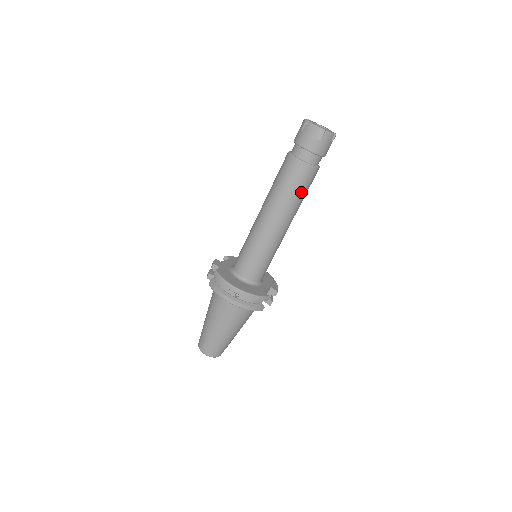
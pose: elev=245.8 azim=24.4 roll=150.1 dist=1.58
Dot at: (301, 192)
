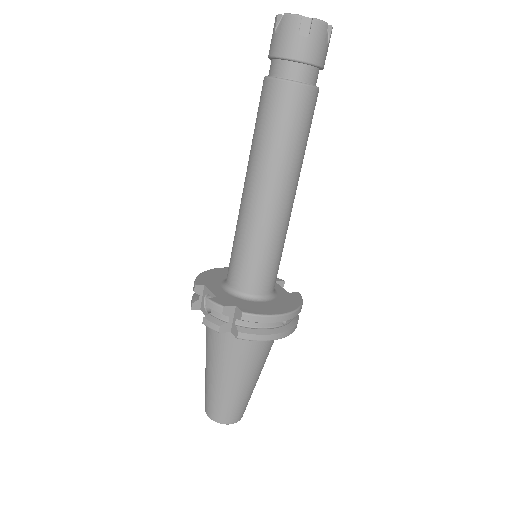
Dot at: (308, 134)
